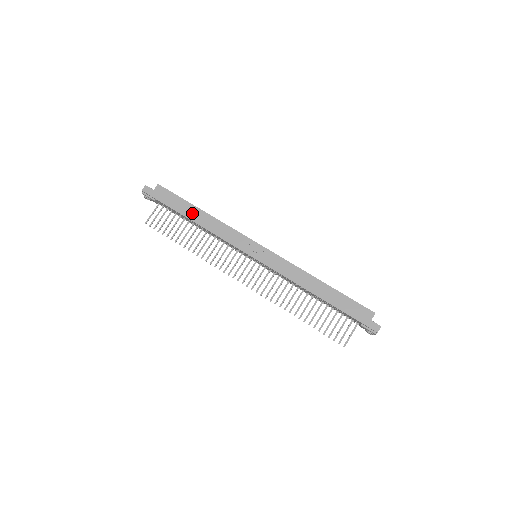
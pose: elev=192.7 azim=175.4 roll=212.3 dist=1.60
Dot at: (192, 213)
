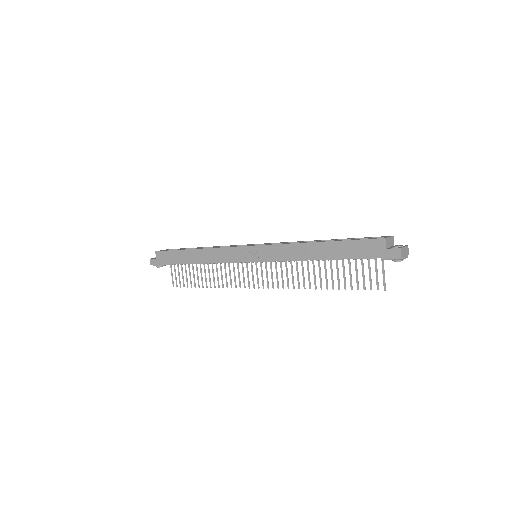
Dot at: (188, 257)
